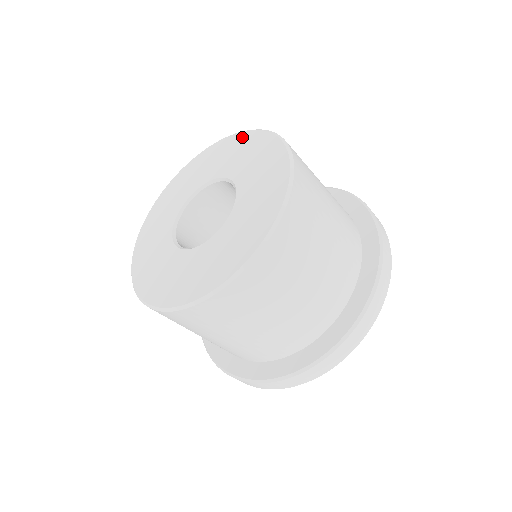
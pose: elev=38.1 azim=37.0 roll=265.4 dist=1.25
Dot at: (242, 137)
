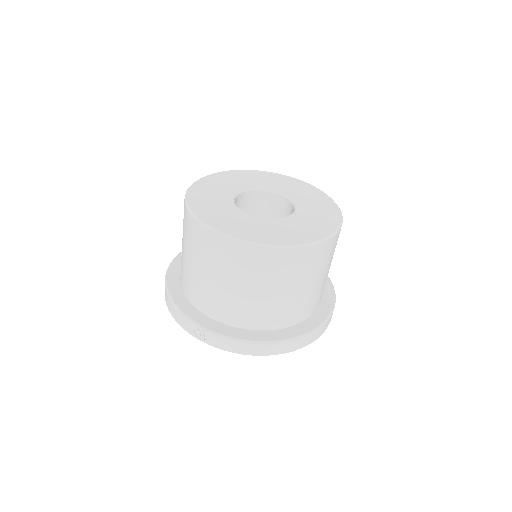
Dot at: (238, 172)
